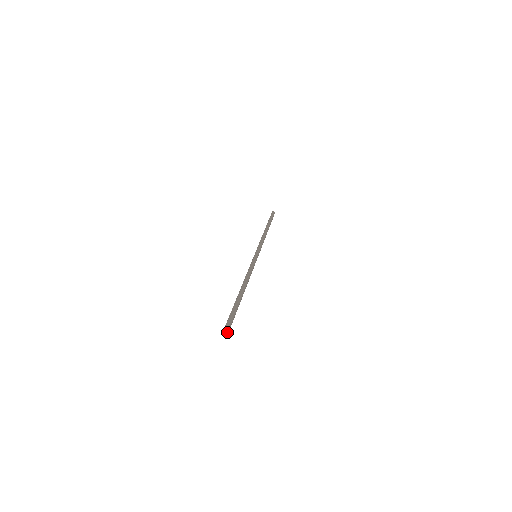
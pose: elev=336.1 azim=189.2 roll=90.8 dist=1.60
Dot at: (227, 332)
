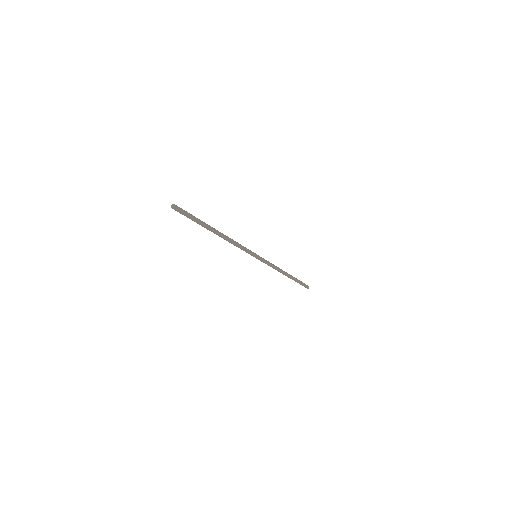
Dot at: (174, 205)
